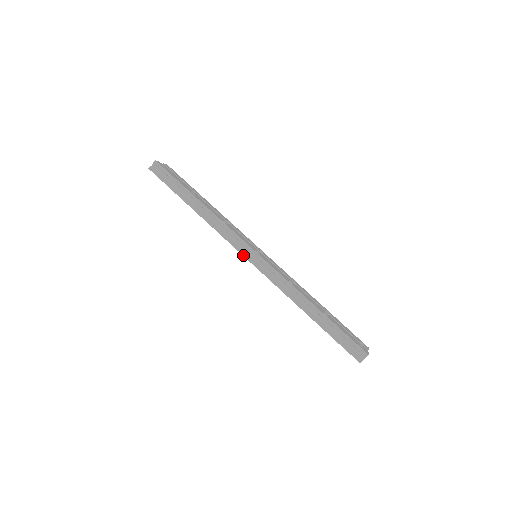
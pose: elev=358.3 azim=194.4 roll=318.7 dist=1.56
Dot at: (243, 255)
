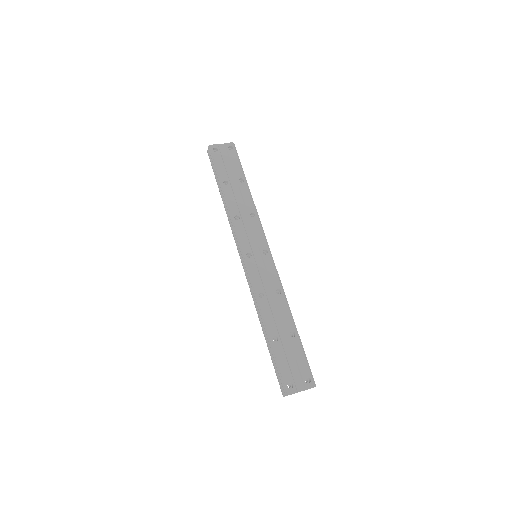
Dot at: (239, 254)
